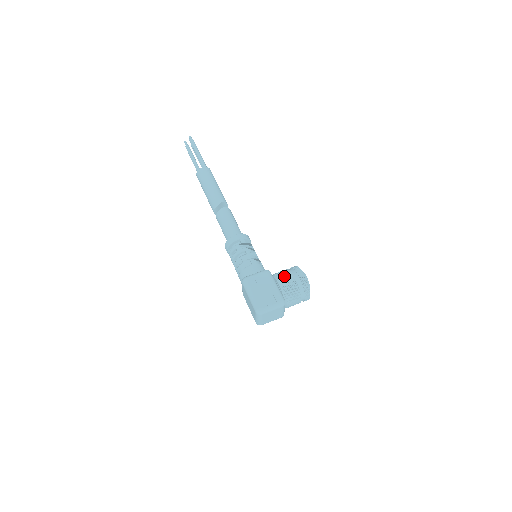
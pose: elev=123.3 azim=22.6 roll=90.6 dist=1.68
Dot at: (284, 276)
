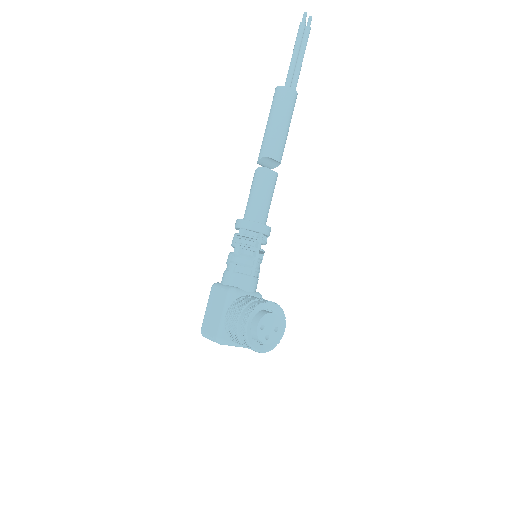
Dot at: (232, 311)
